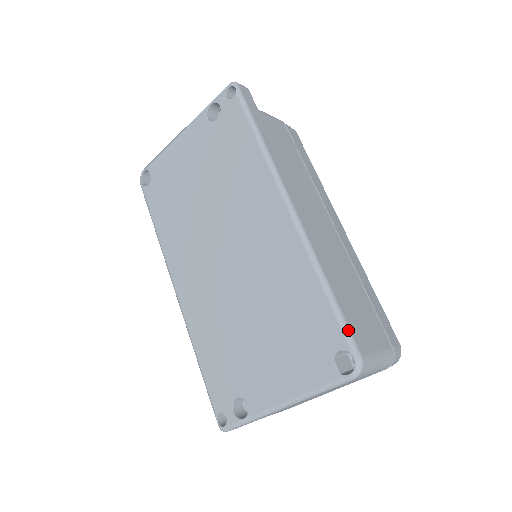
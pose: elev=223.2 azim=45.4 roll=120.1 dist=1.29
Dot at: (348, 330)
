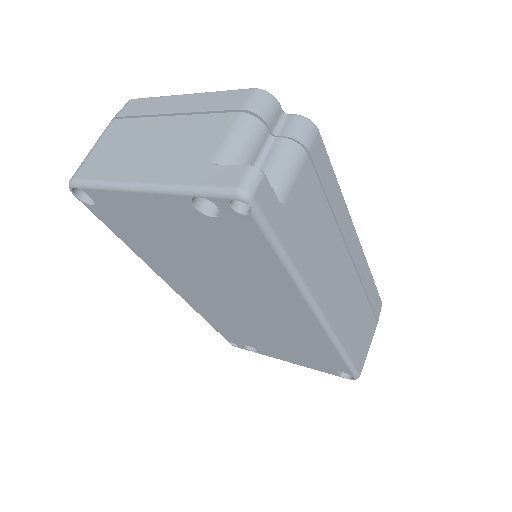
Dot at: (354, 369)
